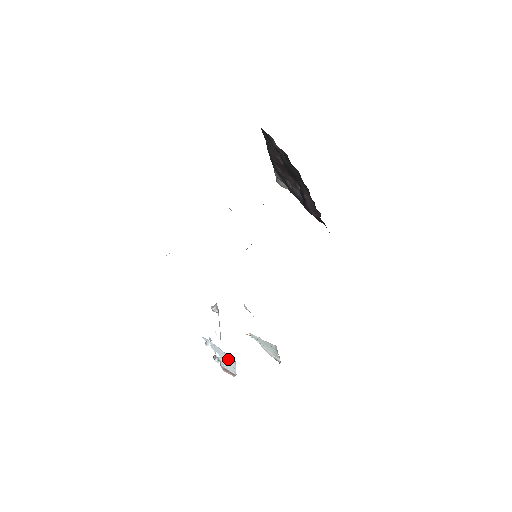
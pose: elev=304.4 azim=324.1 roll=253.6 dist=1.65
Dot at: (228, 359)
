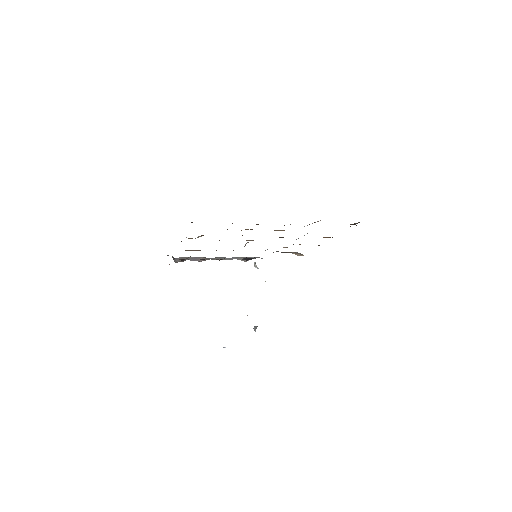
Dot at: occluded
